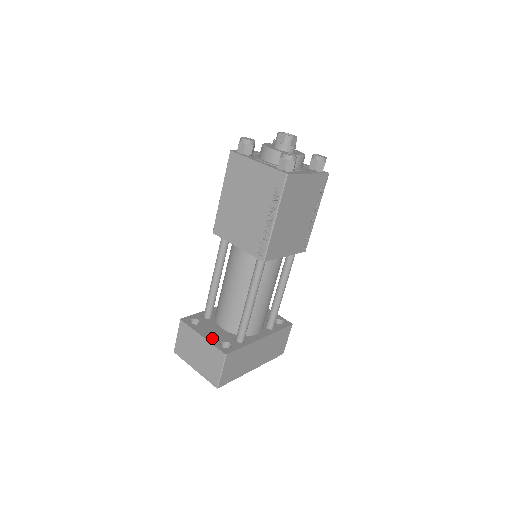
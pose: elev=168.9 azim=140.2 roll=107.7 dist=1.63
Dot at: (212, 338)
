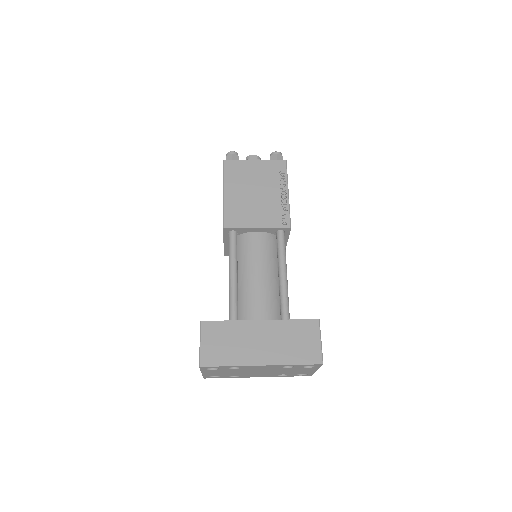
Dot at: occluded
